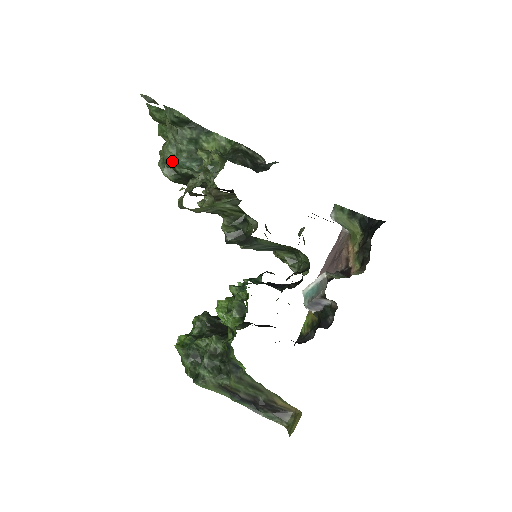
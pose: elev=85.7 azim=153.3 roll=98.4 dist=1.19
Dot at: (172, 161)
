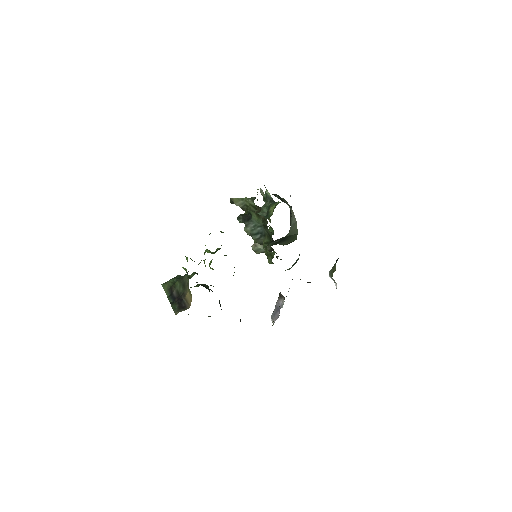
Dot at: occluded
